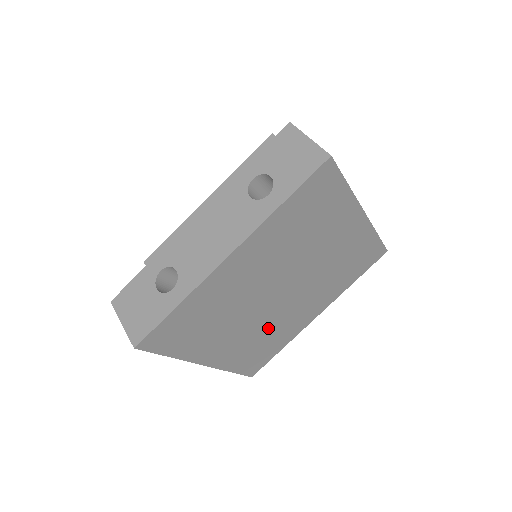
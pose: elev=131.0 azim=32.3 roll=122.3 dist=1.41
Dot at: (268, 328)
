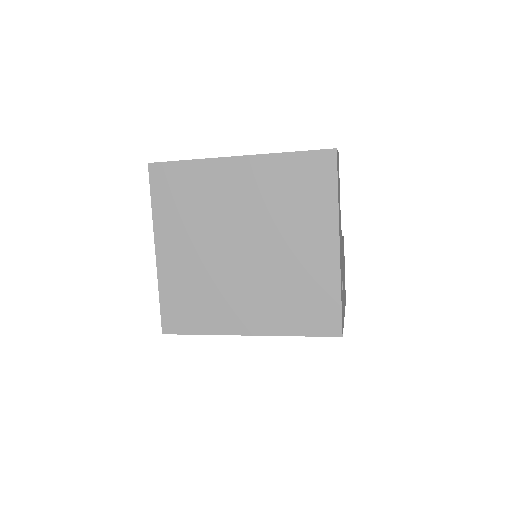
Dot at: (210, 281)
